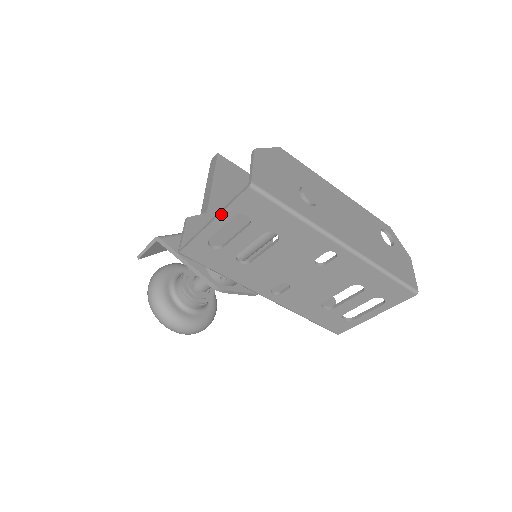
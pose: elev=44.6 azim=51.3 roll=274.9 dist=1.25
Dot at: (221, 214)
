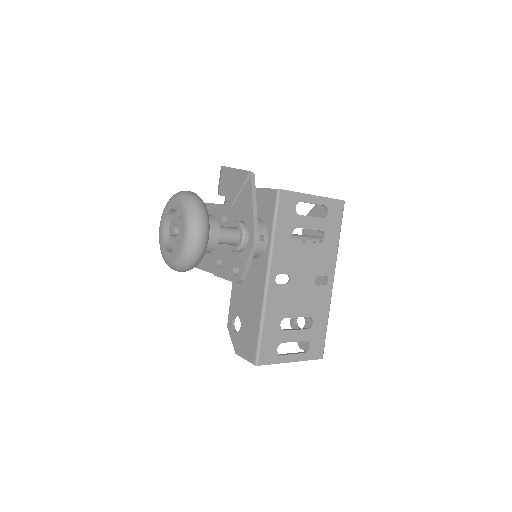
Dot at: (322, 197)
